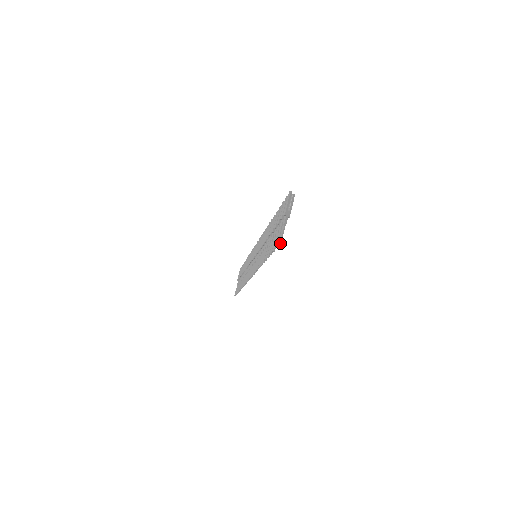
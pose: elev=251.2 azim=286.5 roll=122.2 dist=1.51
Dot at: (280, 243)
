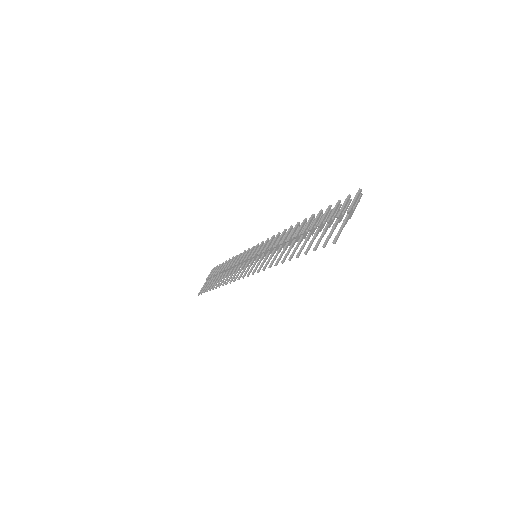
Dot at: (335, 242)
